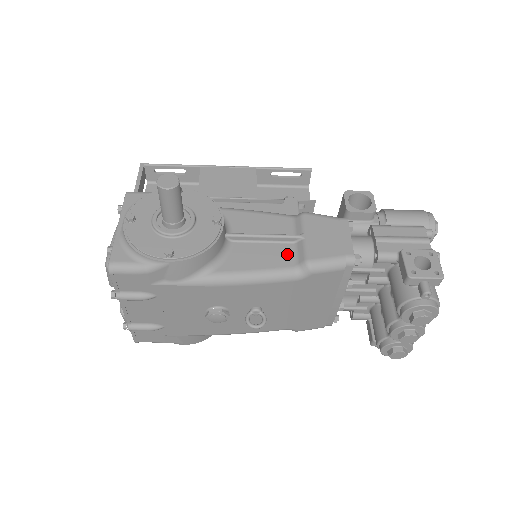
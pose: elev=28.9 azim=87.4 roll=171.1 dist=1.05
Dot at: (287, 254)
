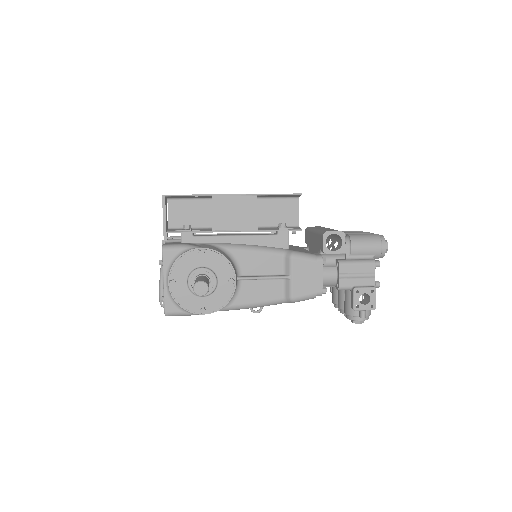
Dot at: (278, 289)
